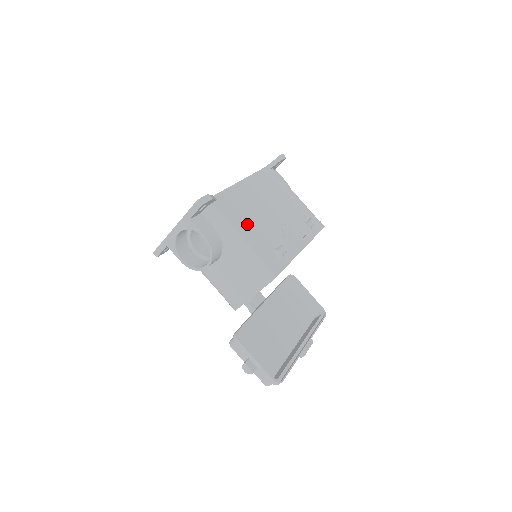
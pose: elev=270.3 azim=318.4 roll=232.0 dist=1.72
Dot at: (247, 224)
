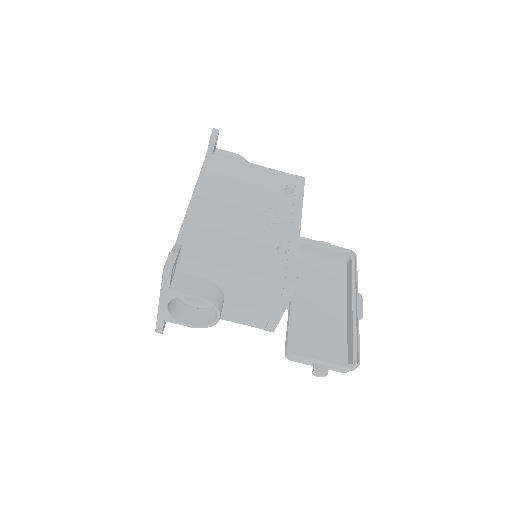
Dot at: (229, 247)
